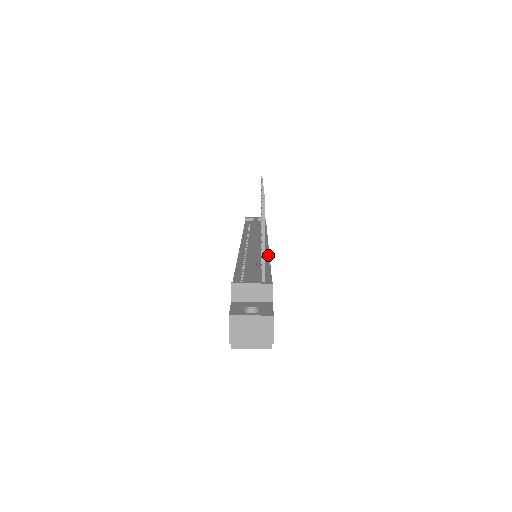
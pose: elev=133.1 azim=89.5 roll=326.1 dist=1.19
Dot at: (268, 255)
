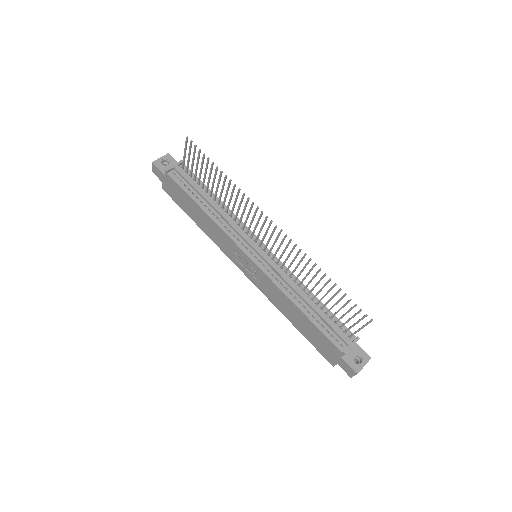
Dot at: (297, 279)
